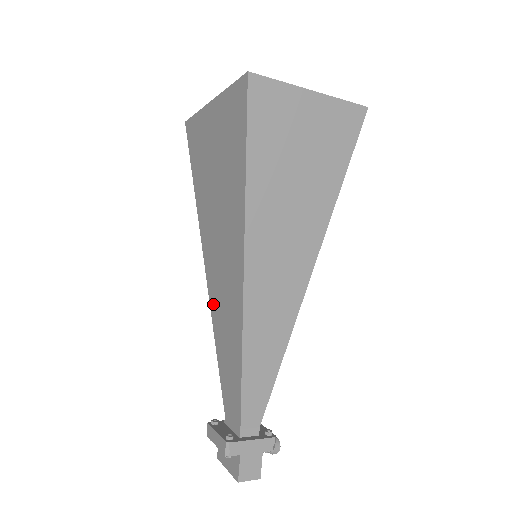
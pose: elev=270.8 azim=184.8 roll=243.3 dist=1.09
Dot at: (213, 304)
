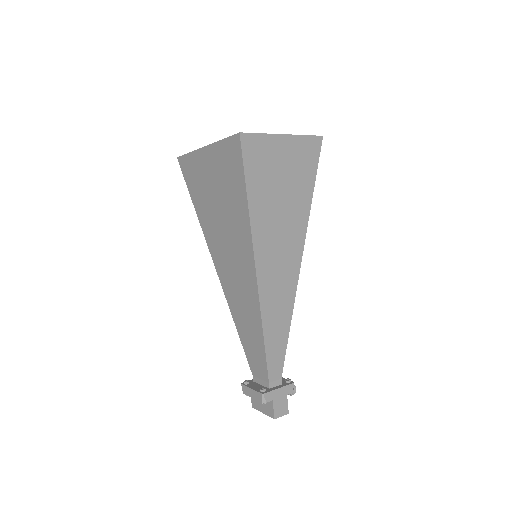
Dot at: (229, 297)
